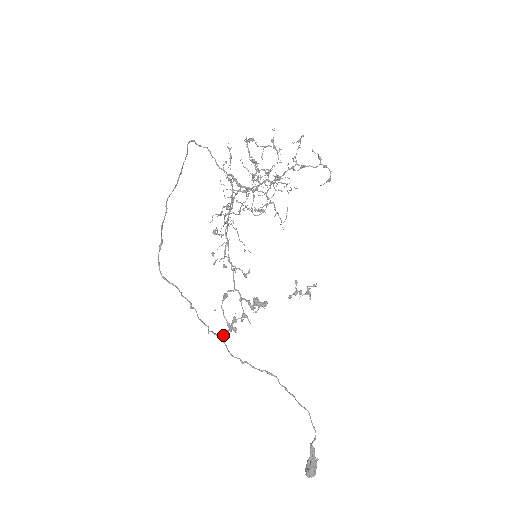
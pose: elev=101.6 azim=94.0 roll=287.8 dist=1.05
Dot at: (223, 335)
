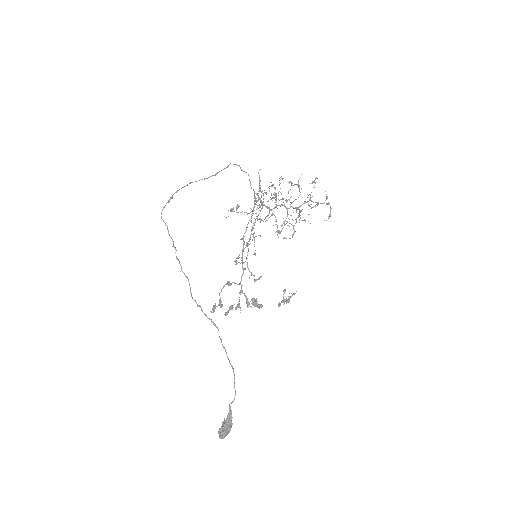
Dot at: (214, 309)
